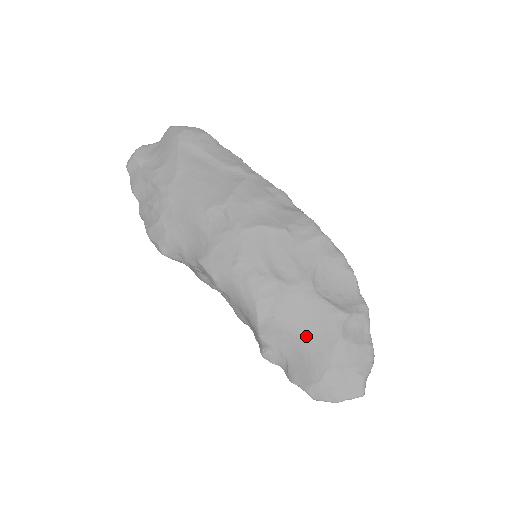
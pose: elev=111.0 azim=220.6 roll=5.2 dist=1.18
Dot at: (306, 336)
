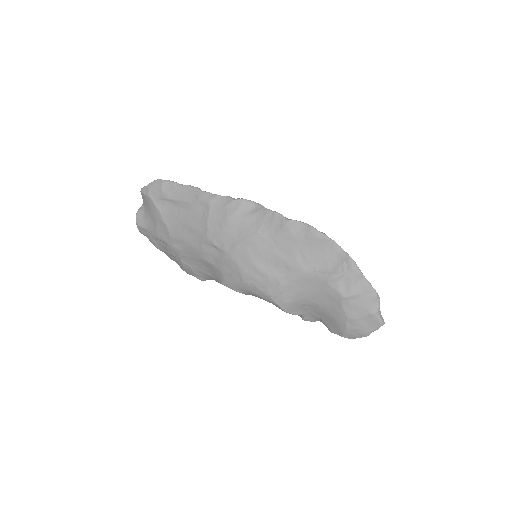
Dot at: (319, 303)
